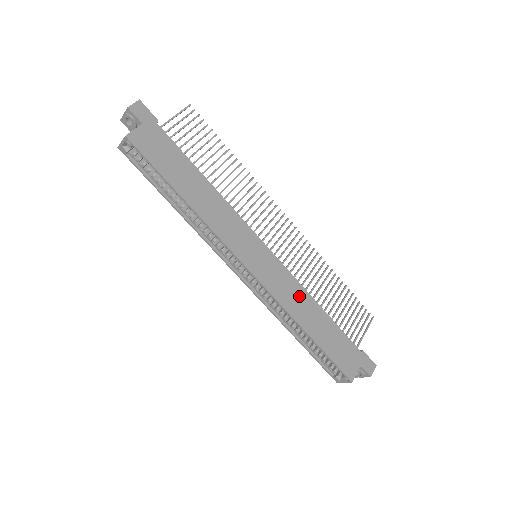
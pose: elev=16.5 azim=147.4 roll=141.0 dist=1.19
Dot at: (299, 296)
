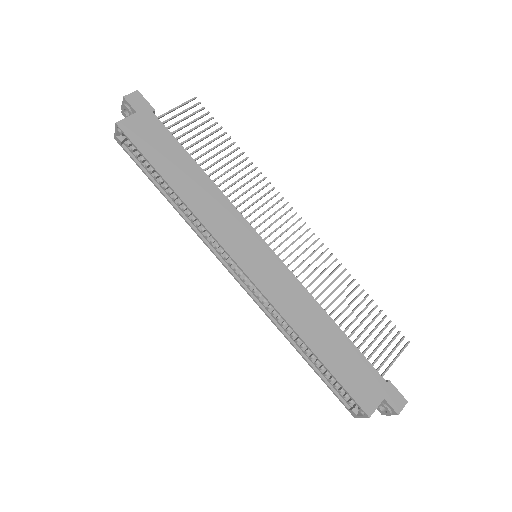
Dot at: (304, 304)
